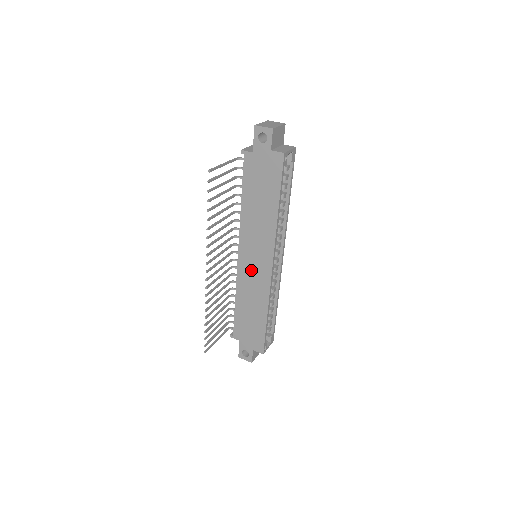
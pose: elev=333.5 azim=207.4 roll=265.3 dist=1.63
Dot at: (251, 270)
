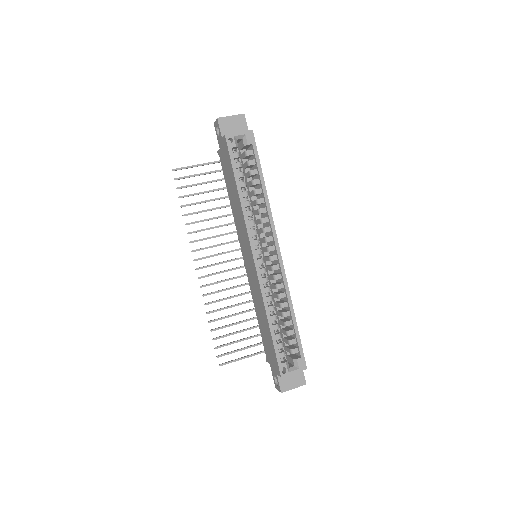
Dot at: (250, 271)
